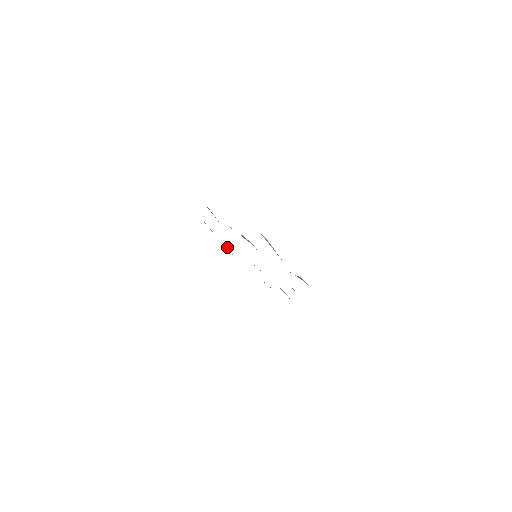
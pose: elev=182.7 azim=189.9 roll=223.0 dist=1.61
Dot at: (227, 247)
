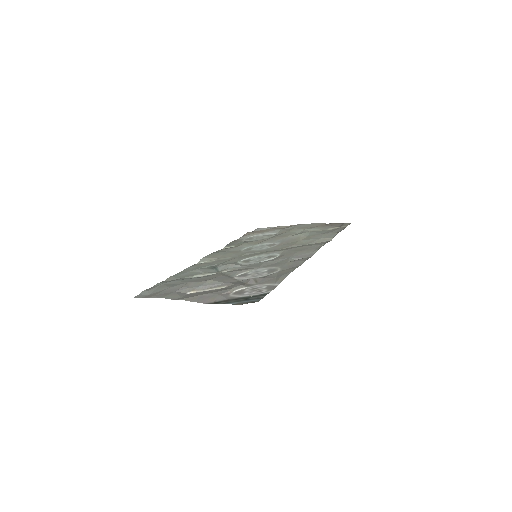
Dot at: (274, 234)
